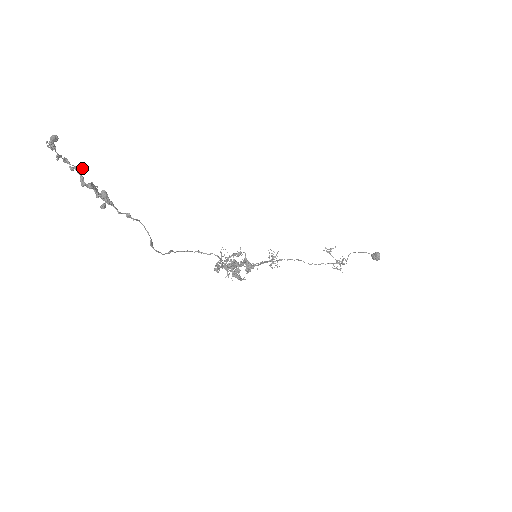
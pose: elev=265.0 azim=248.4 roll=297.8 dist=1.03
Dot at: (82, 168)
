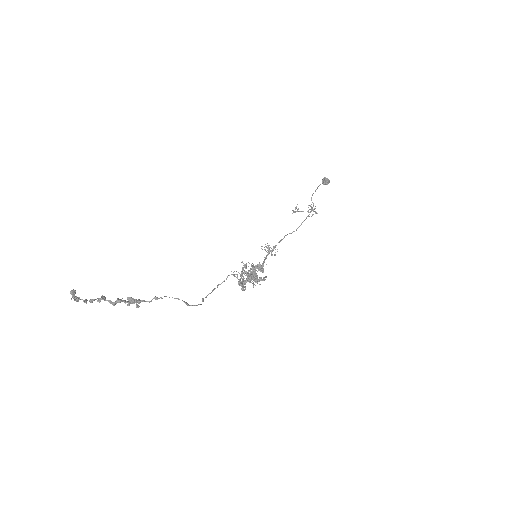
Dot at: (104, 296)
